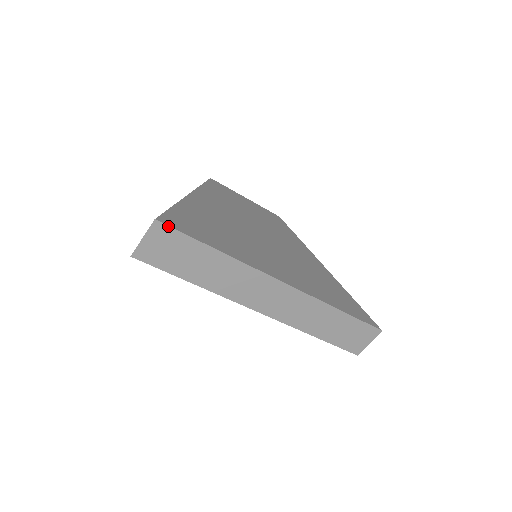
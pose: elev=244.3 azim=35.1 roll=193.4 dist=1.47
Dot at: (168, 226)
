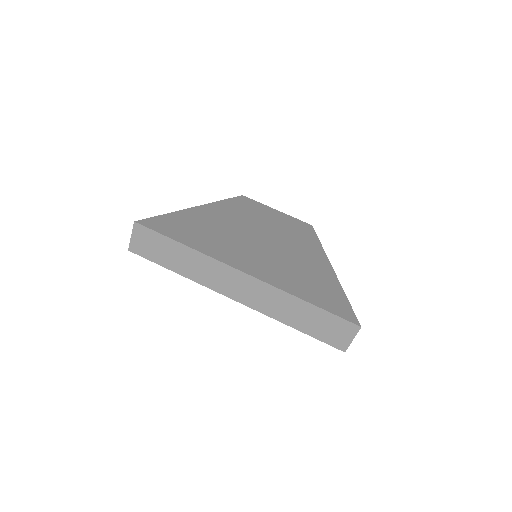
Dot at: (144, 226)
